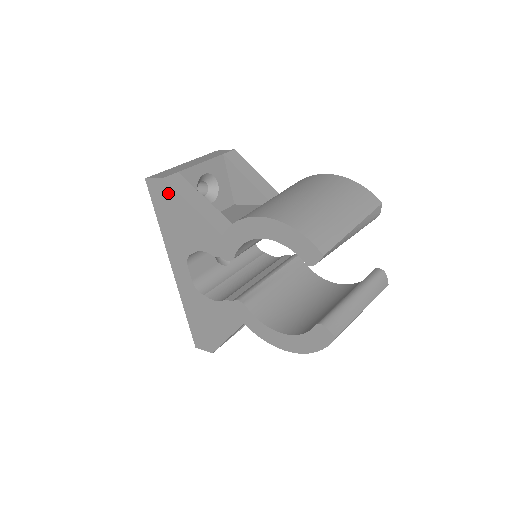
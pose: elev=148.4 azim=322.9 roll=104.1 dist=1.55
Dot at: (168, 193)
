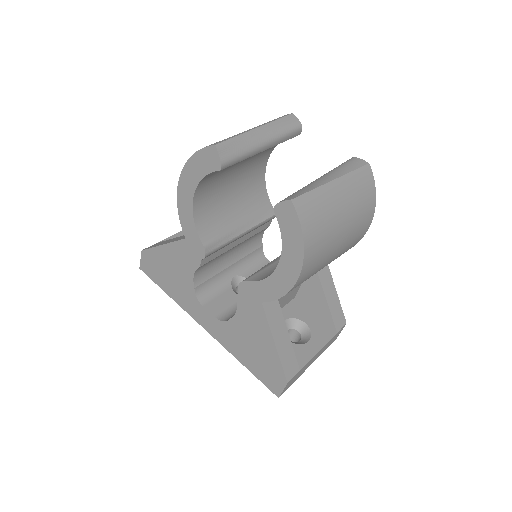
Dot at: (151, 258)
